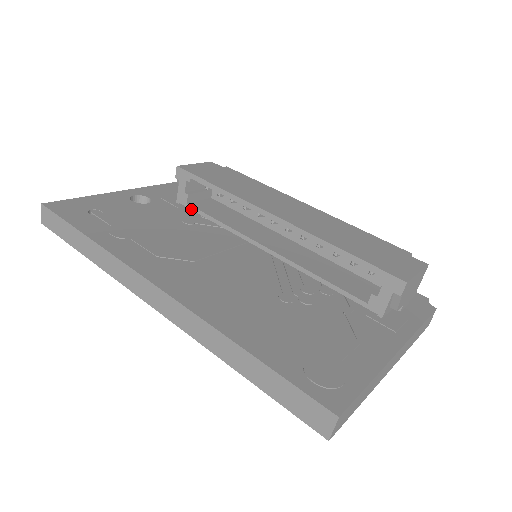
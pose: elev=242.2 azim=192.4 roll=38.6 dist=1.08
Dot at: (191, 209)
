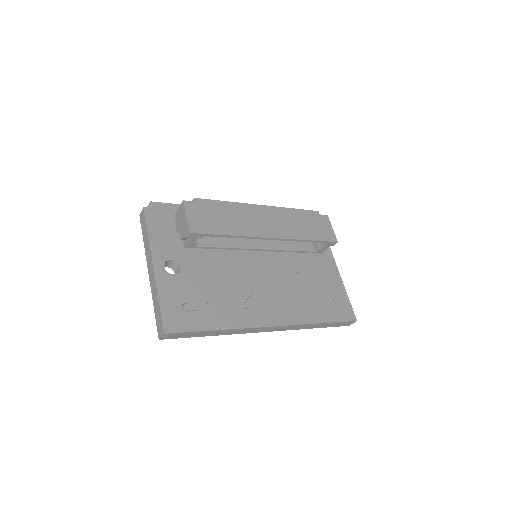
Dot at: (200, 248)
